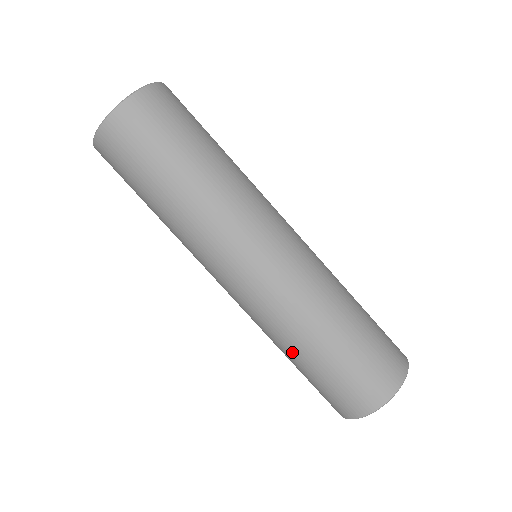
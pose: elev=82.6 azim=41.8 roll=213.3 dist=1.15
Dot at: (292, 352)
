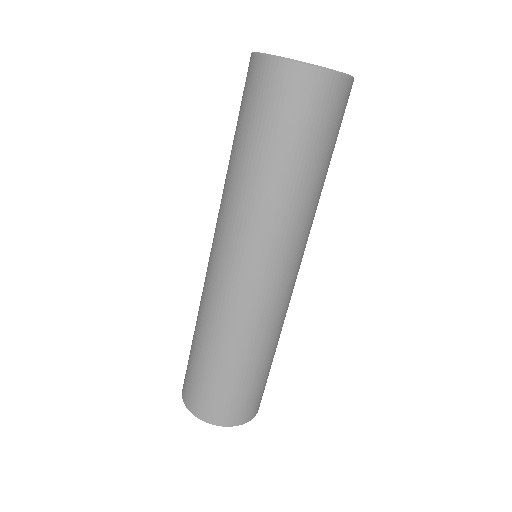
Dot at: (199, 334)
